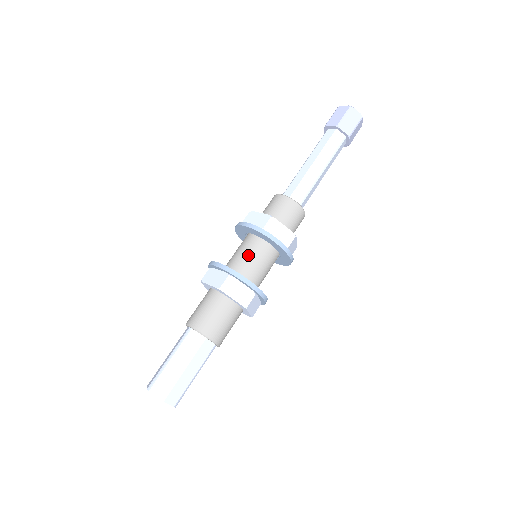
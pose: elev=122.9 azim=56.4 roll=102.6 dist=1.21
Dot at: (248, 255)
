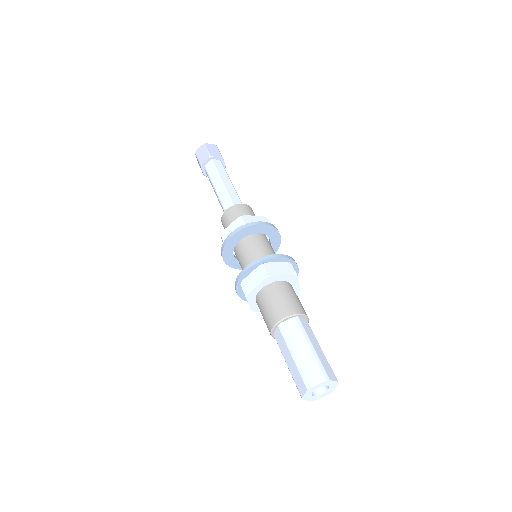
Dot at: (255, 250)
